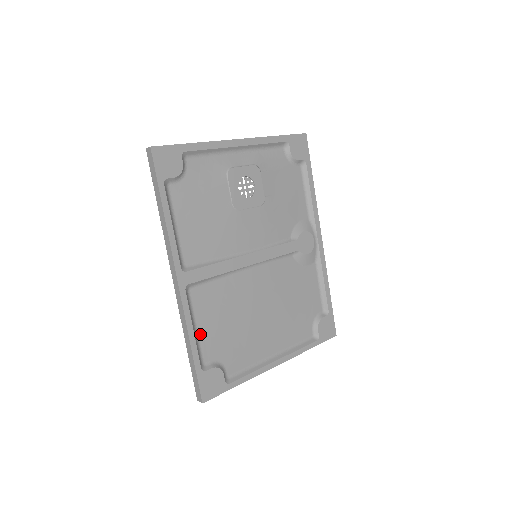
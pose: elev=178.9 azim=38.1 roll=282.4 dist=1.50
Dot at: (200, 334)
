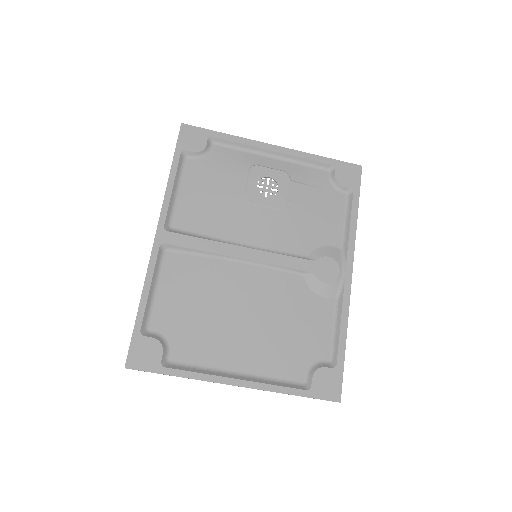
Dot at: (158, 298)
